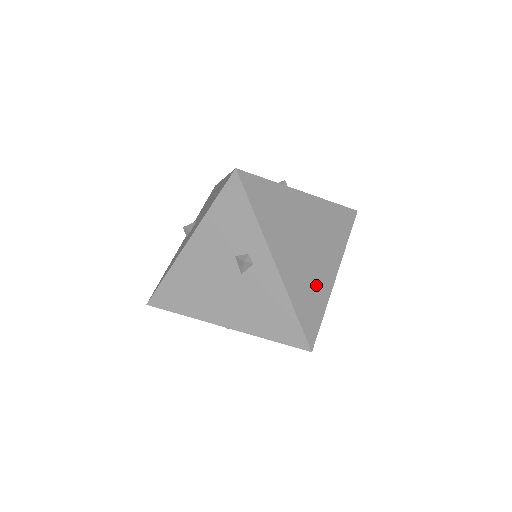
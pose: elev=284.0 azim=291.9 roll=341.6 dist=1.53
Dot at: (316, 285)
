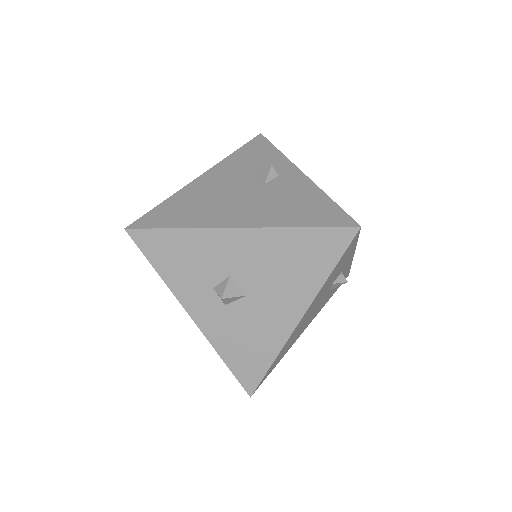
Dot at: occluded
